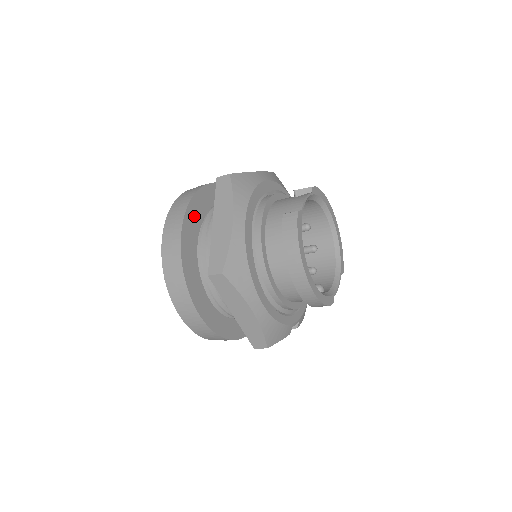
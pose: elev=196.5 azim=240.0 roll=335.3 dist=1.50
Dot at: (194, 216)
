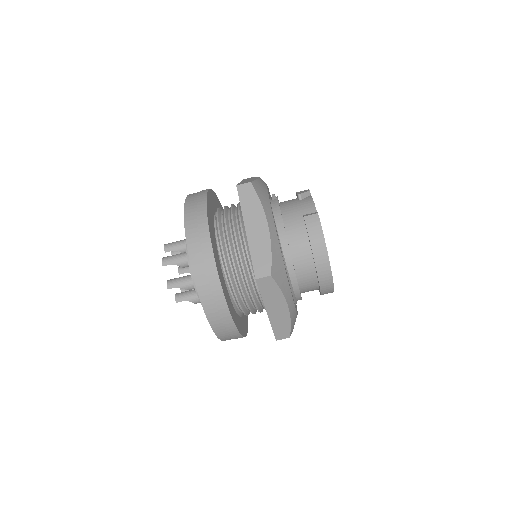
Dot at: (211, 223)
